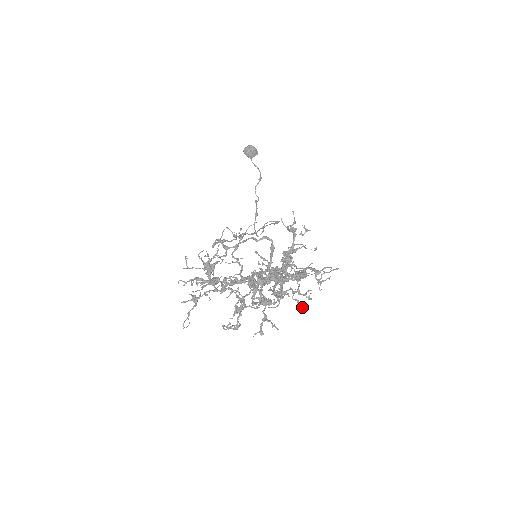
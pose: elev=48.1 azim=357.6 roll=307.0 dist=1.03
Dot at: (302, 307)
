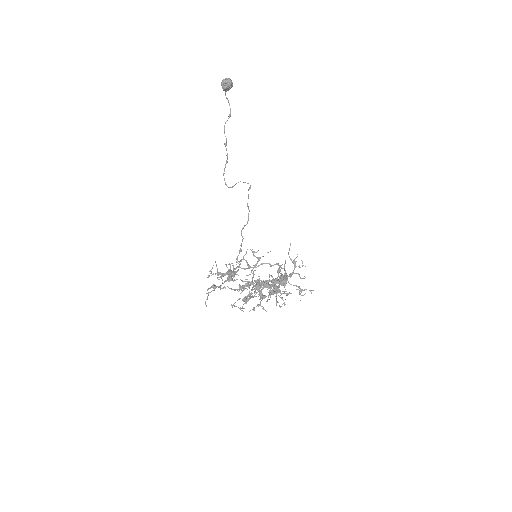
Dot at: occluded
